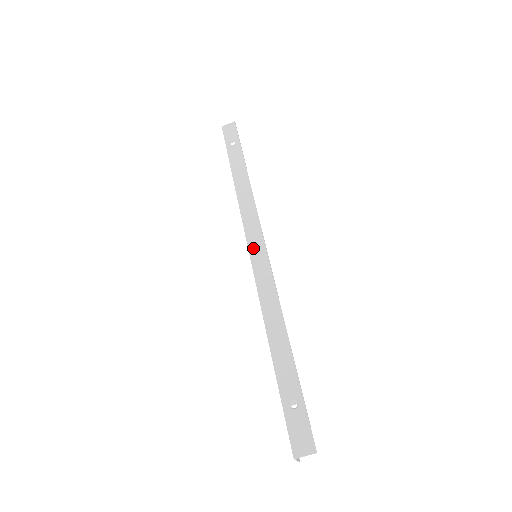
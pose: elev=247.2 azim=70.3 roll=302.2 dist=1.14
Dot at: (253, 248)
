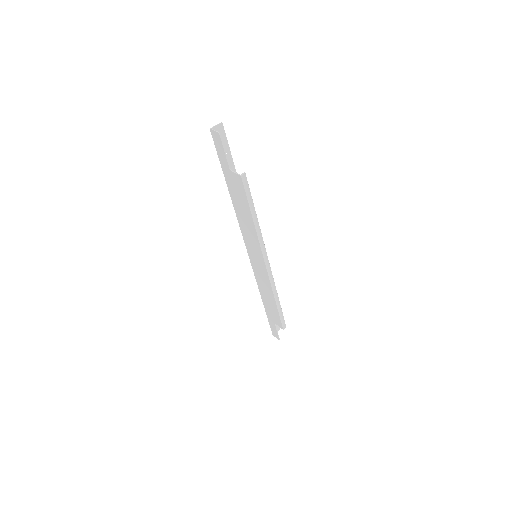
Dot at: occluded
